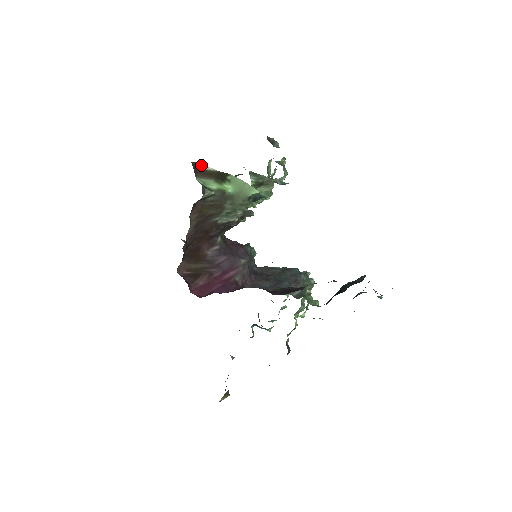
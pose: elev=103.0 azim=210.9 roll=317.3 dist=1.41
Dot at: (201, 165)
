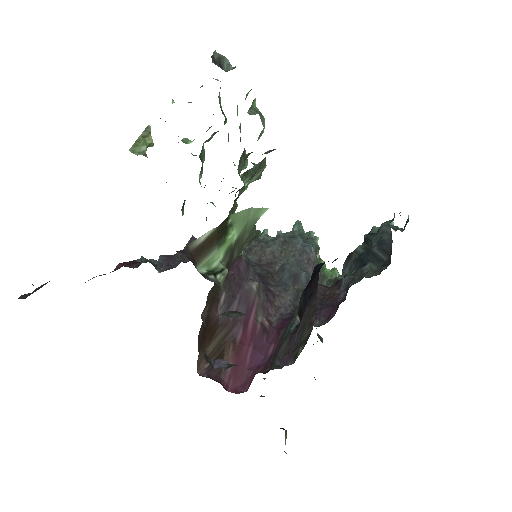
Dot at: (195, 241)
